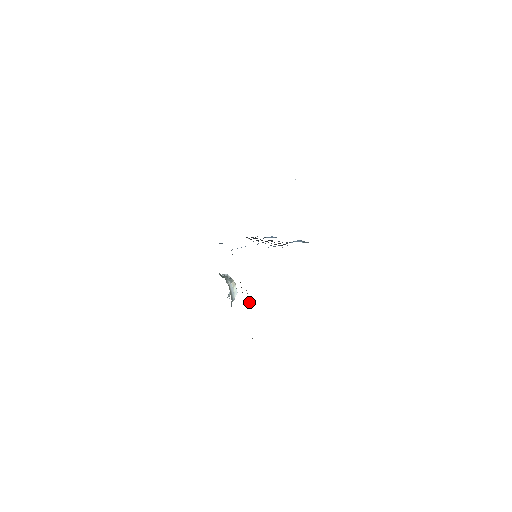
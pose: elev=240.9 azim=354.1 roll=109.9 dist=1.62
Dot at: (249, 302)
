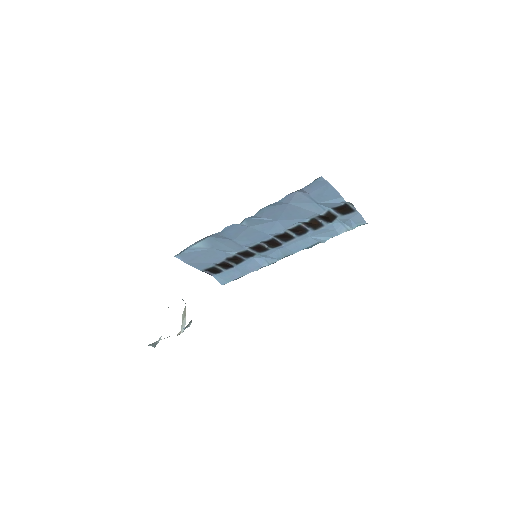
Dot at: occluded
